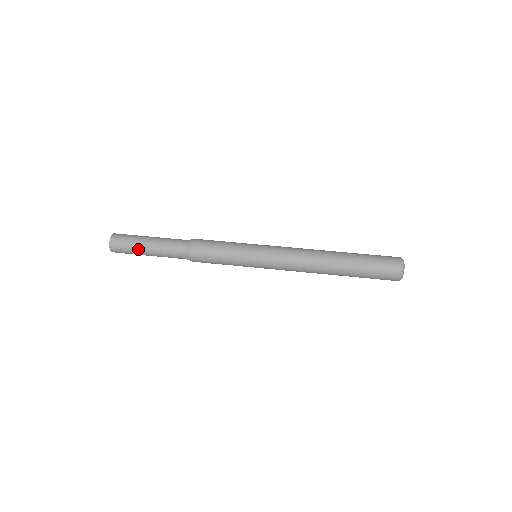
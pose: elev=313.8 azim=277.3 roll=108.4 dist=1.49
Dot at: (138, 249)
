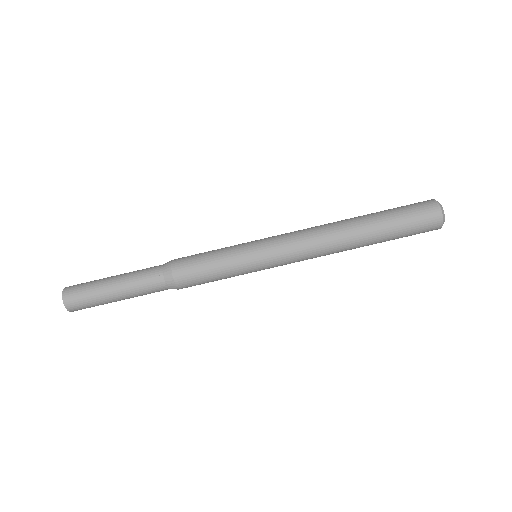
Dot at: (110, 302)
